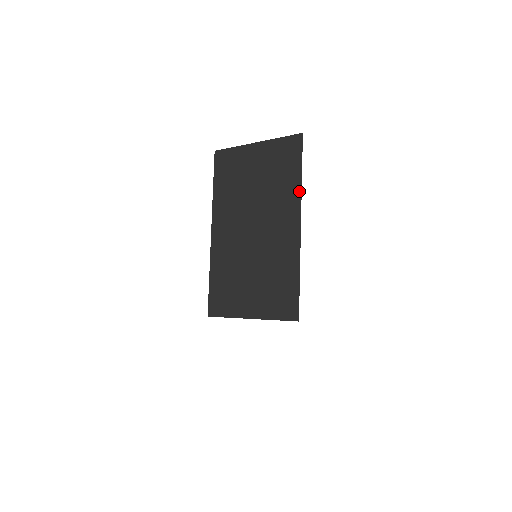
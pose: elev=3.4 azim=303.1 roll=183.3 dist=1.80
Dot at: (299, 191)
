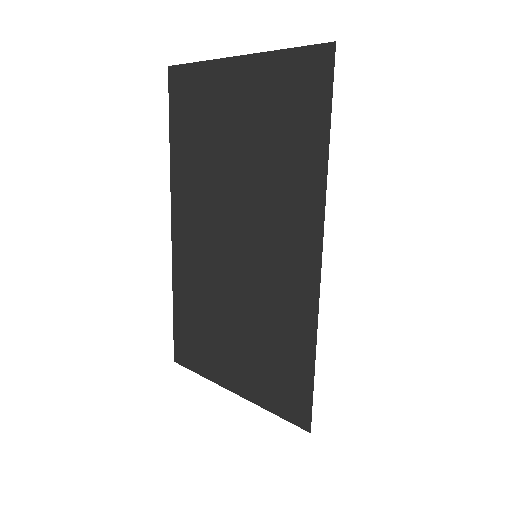
Dot at: (321, 185)
